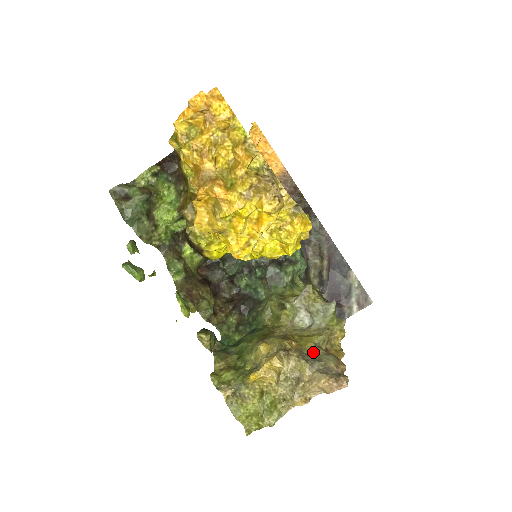
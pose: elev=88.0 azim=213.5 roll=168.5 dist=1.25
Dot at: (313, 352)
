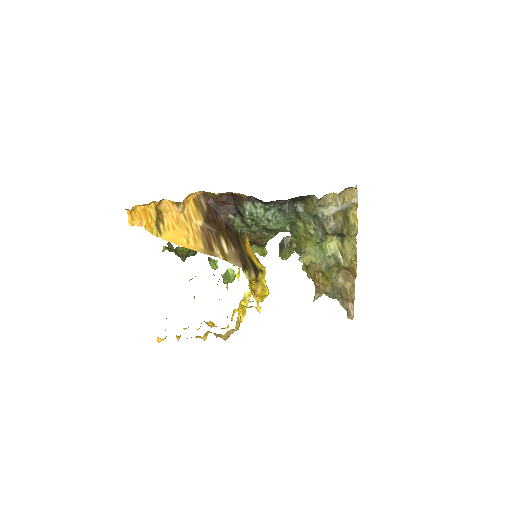
Dot at: (333, 286)
